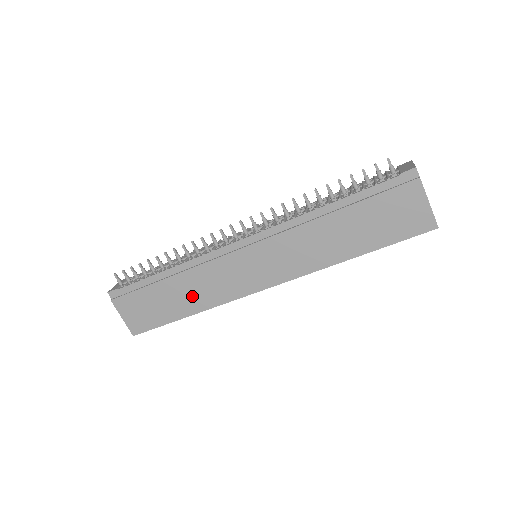
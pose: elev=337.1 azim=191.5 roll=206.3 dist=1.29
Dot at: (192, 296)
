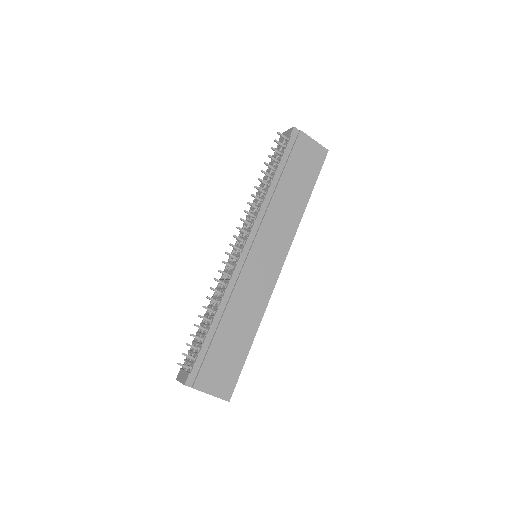
Dot at: (245, 320)
